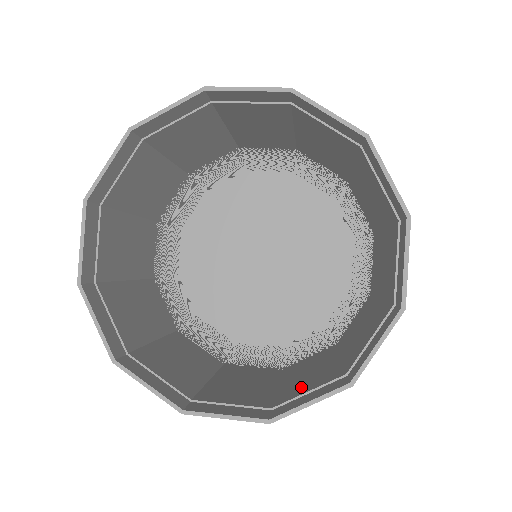
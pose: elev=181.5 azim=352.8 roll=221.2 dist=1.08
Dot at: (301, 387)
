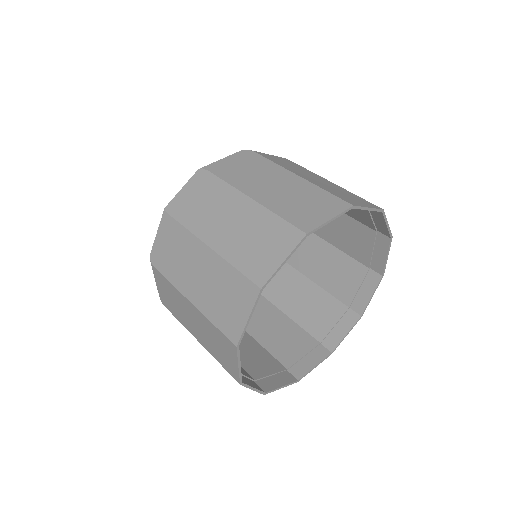
Dot at: (345, 284)
